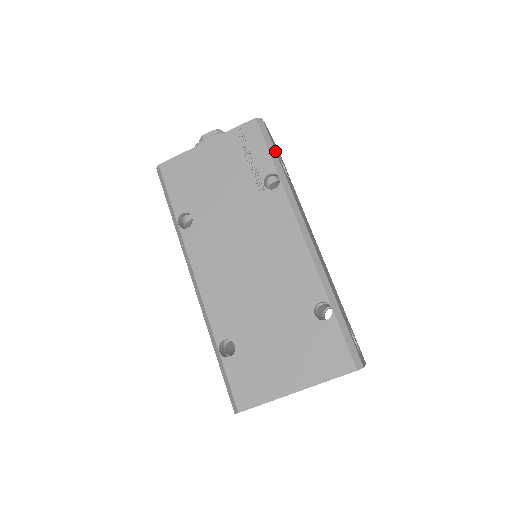
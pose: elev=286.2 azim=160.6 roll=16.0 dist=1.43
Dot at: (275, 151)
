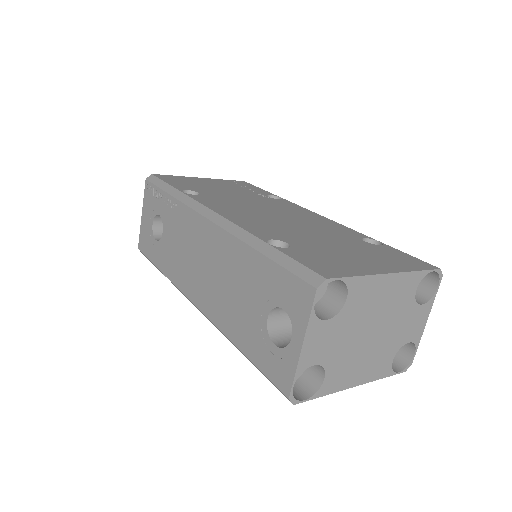
Dot at: occluded
